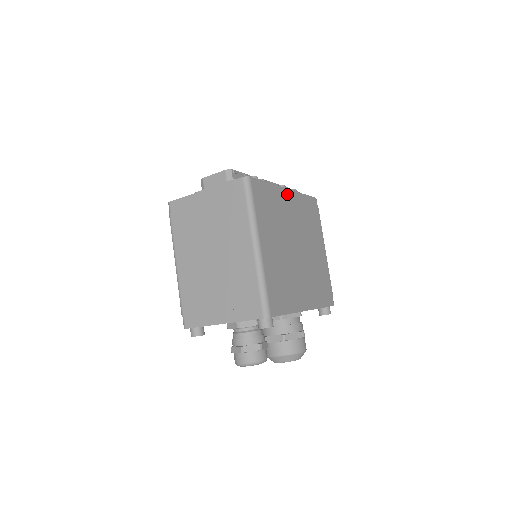
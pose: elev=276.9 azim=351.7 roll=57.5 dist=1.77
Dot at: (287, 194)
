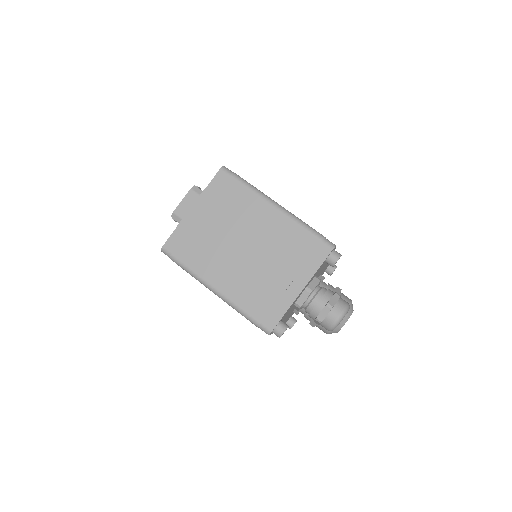
Dot at: occluded
